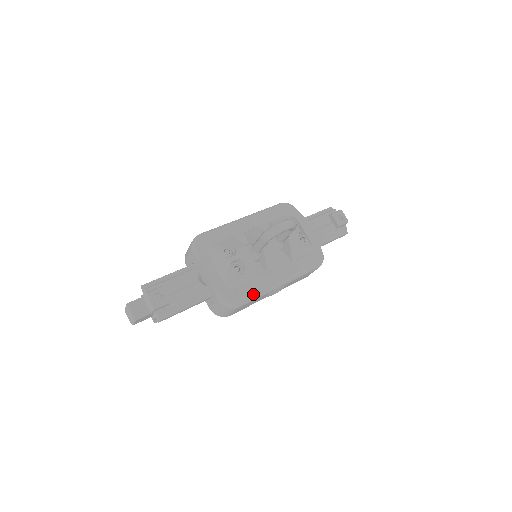
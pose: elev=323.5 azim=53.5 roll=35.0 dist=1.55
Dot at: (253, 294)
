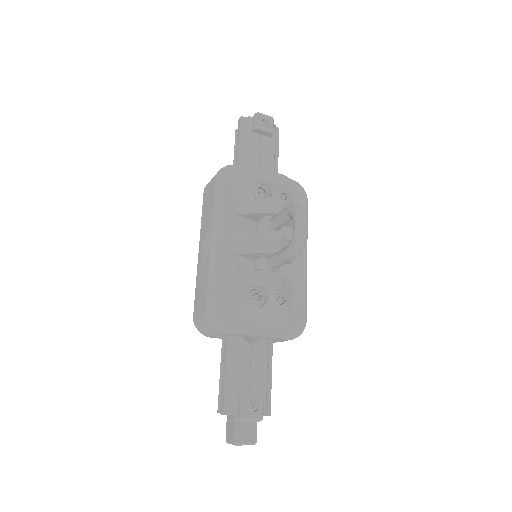
Dot at: (304, 298)
